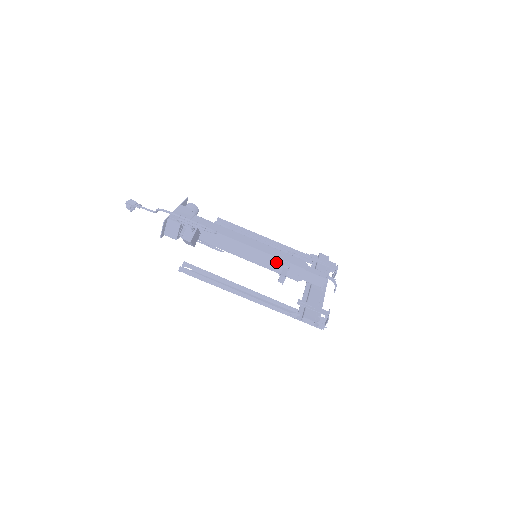
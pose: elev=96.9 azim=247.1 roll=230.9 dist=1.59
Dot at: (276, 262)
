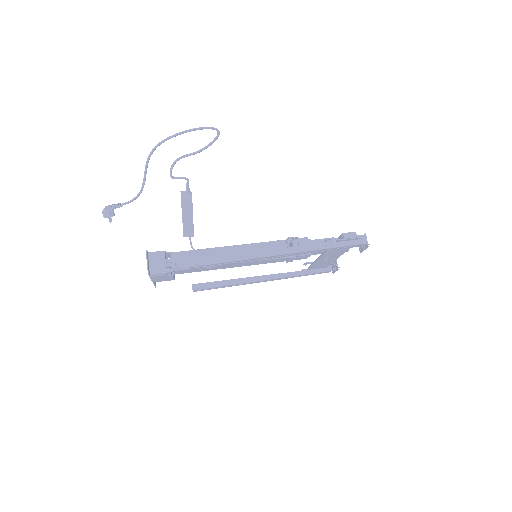
Dot at: (279, 245)
